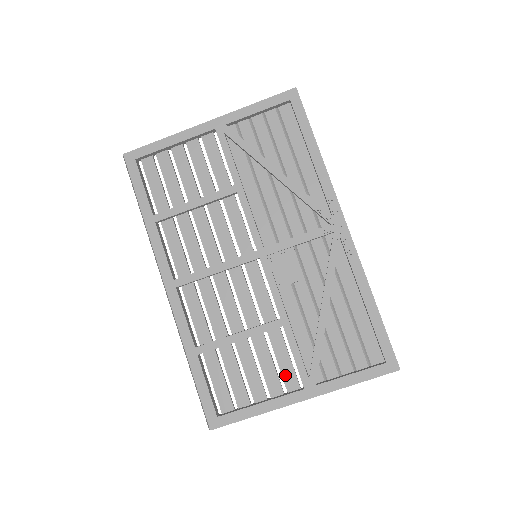
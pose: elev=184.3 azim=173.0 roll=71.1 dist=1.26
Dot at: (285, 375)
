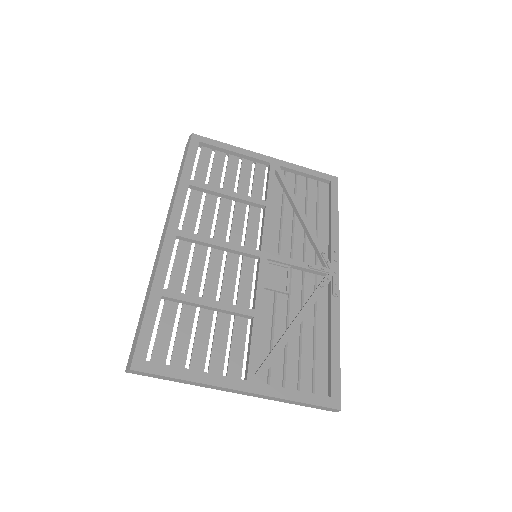
Dot at: (232, 361)
